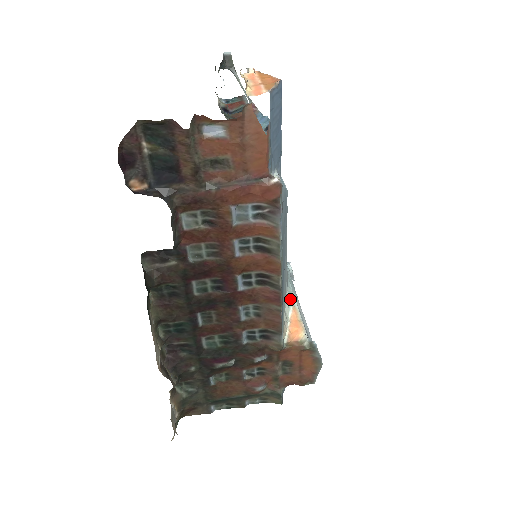
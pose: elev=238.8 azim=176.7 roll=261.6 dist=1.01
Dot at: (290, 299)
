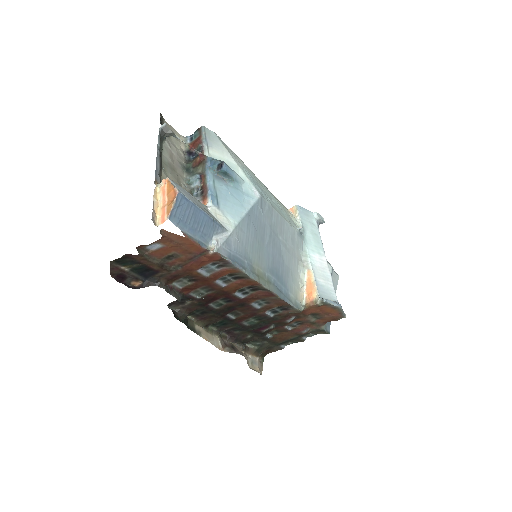
Dot at: (305, 263)
